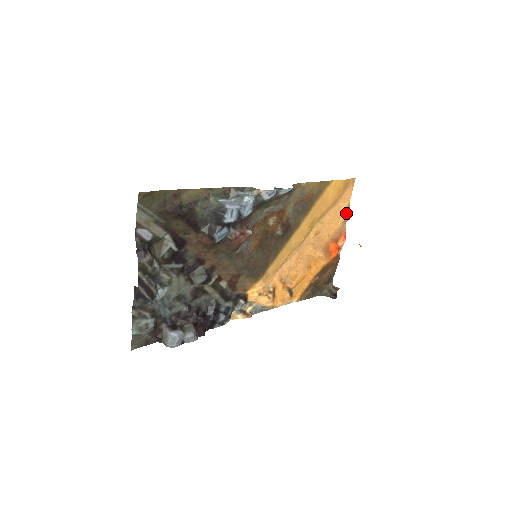
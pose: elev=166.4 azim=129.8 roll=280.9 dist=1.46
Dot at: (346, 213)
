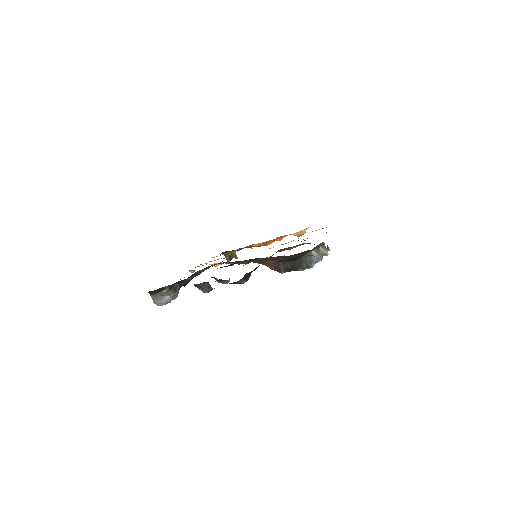
Dot at: (302, 233)
